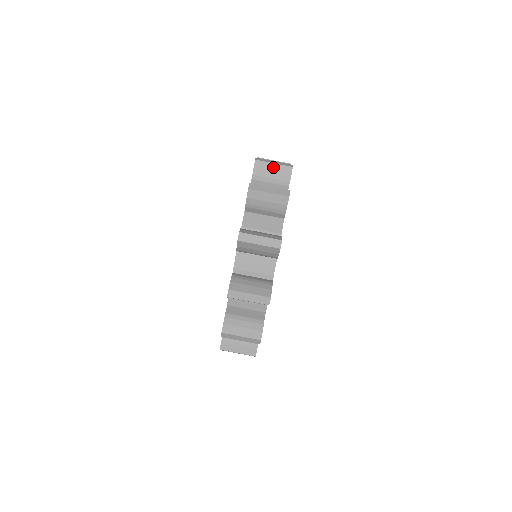
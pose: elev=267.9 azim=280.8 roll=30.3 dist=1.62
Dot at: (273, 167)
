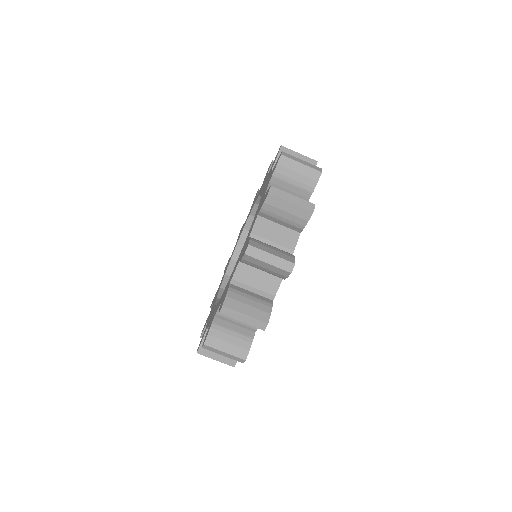
Dot at: (298, 156)
